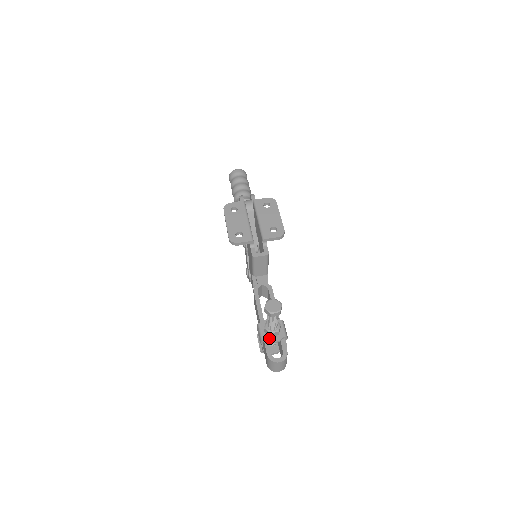
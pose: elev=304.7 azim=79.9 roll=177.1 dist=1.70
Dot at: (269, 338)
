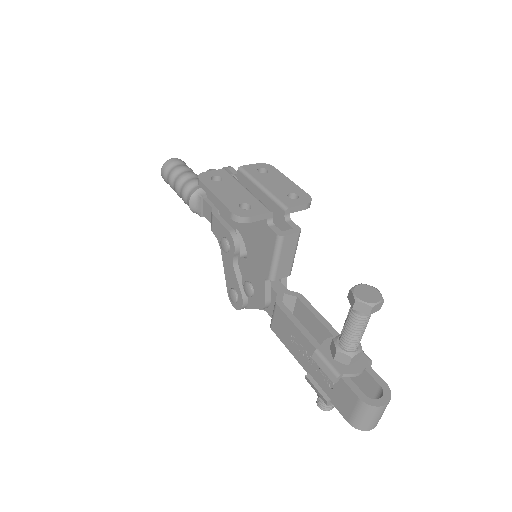
Dot at: (347, 368)
